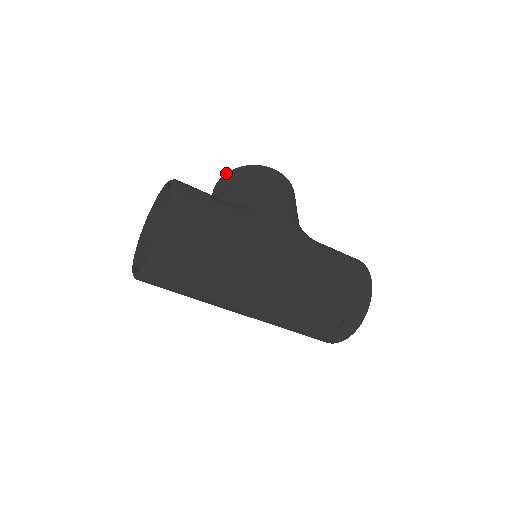
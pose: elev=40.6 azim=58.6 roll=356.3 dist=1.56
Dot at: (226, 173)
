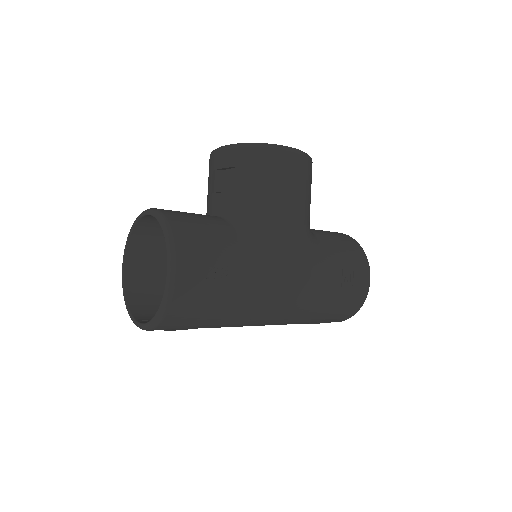
Dot at: (231, 147)
